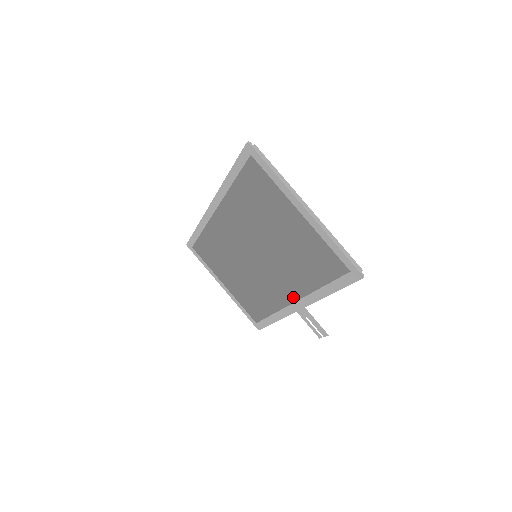
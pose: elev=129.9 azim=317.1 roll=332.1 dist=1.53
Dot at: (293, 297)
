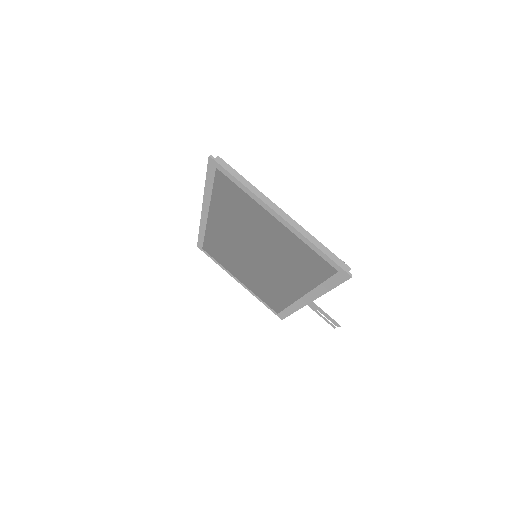
Dot at: (299, 293)
